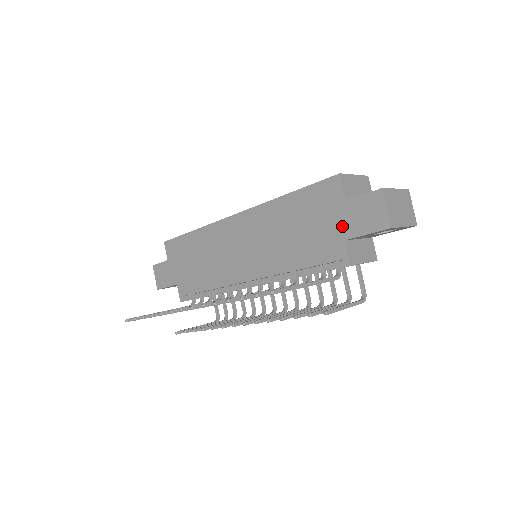
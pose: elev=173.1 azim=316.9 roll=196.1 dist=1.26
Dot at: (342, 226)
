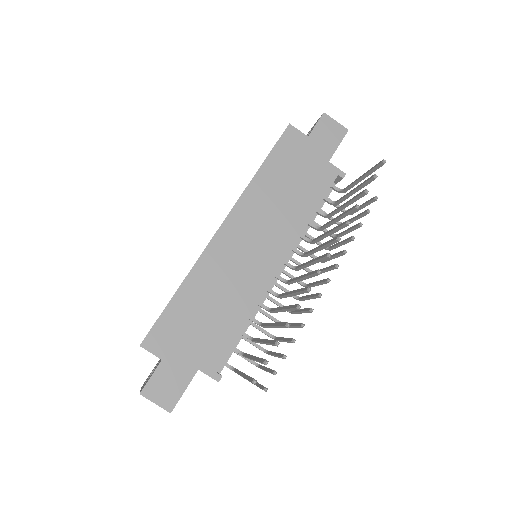
Dot at: (320, 154)
